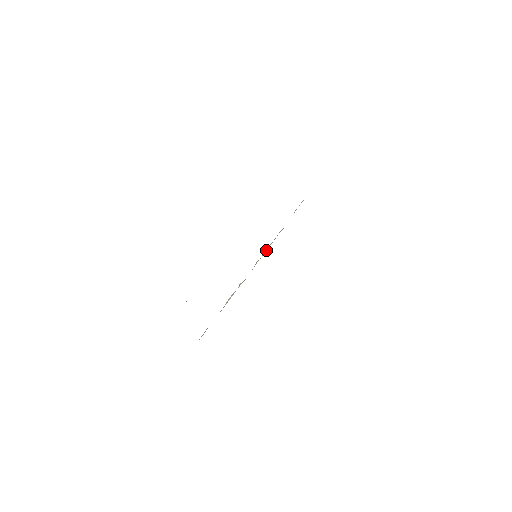
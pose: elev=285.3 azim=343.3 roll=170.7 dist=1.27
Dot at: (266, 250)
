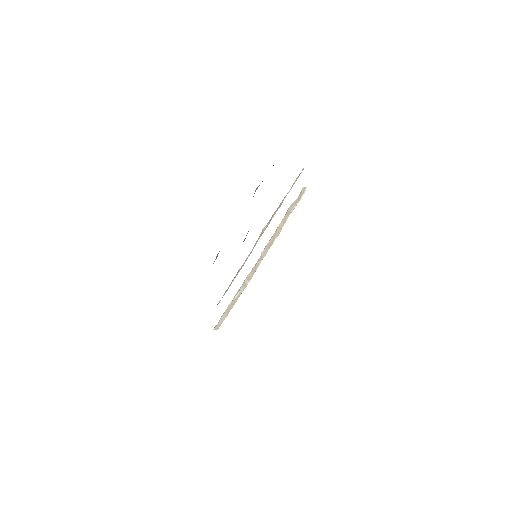
Dot at: (267, 251)
